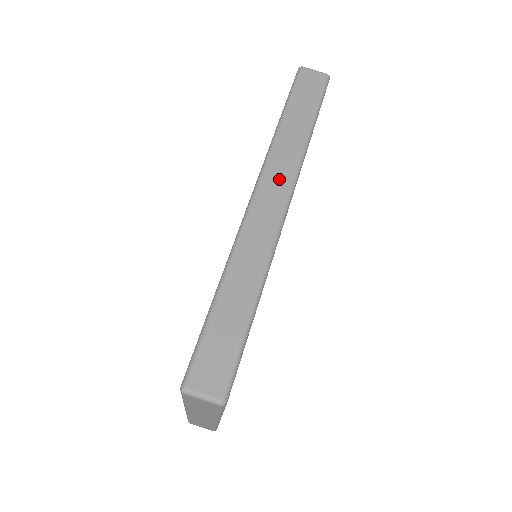
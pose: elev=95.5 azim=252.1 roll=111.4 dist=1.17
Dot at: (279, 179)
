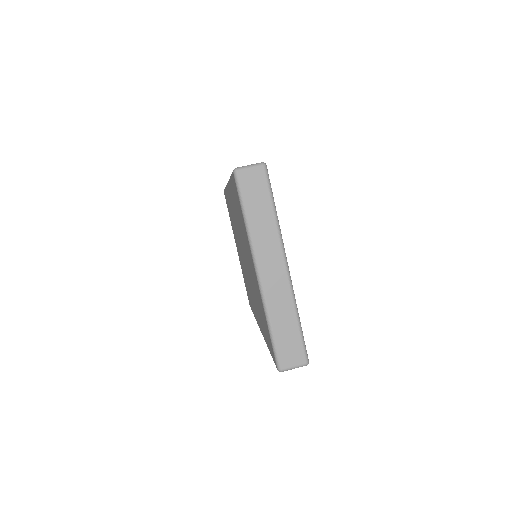
Dot at: occluded
